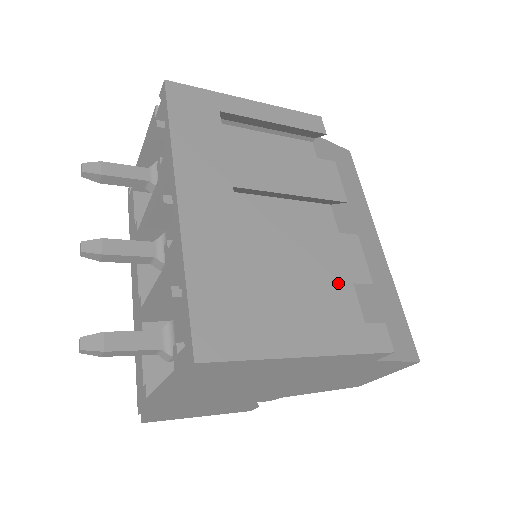
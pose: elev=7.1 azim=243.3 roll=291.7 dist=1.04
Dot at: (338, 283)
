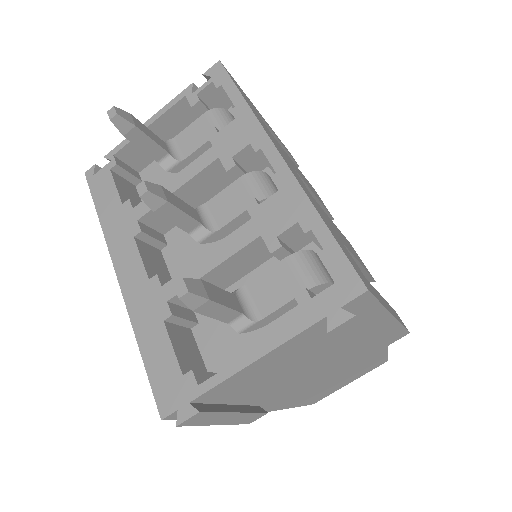
Dot at: occluded
